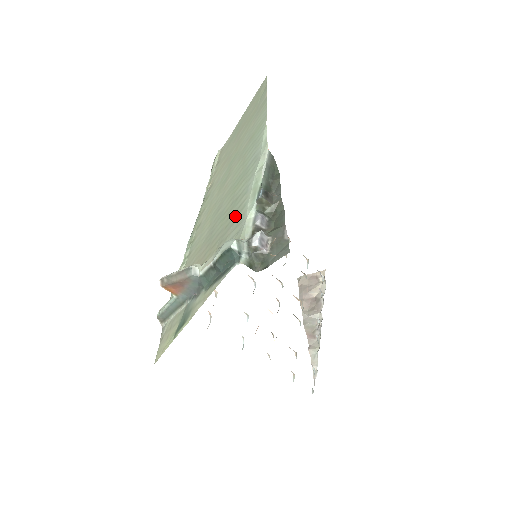
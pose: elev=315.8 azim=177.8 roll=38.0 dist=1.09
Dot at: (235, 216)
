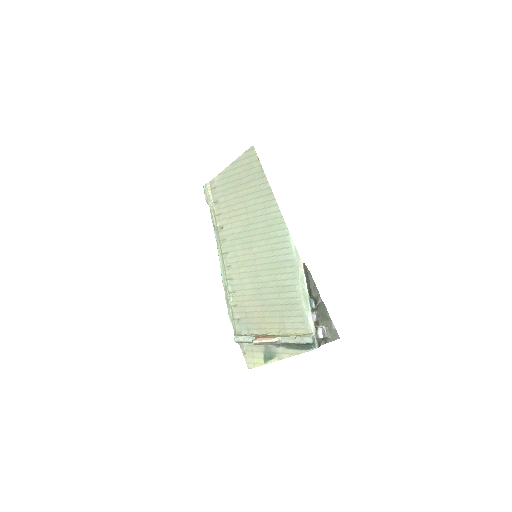
Dot at: (291, 304)
